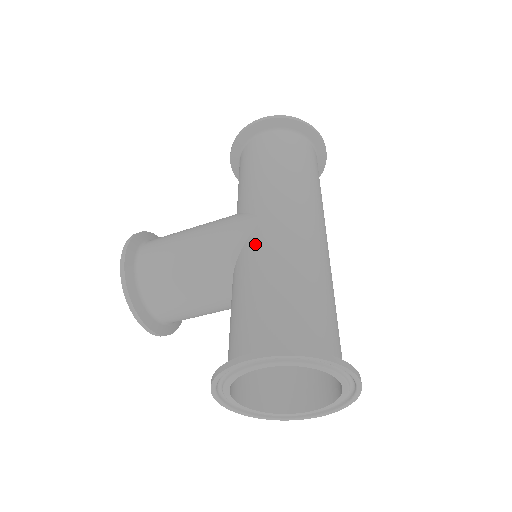
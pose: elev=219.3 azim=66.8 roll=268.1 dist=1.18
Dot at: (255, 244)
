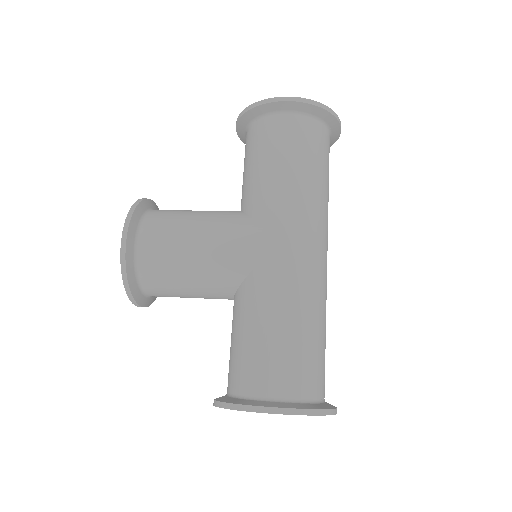
Dot at: (269, 274)
